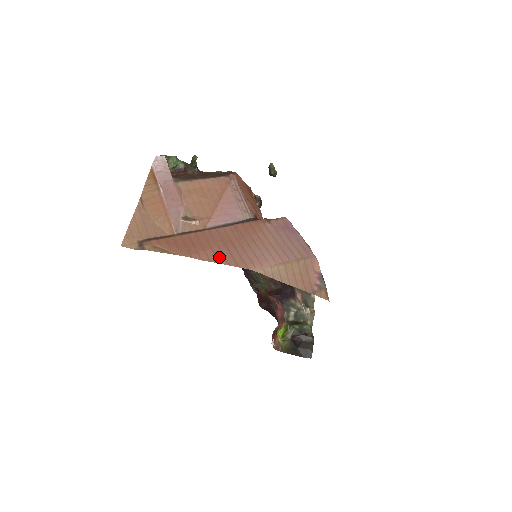
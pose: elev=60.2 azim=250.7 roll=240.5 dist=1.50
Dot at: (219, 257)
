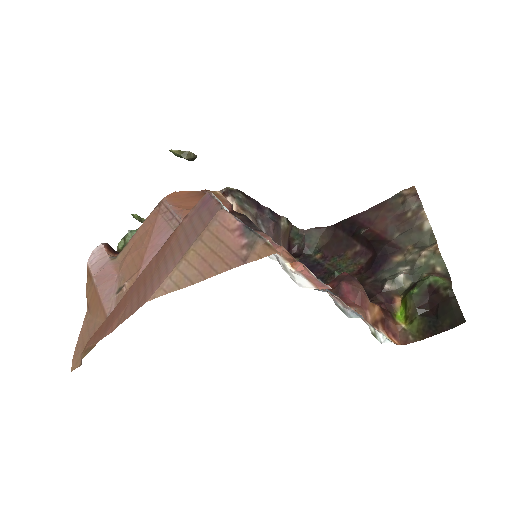
Dot at: (126, 313)
